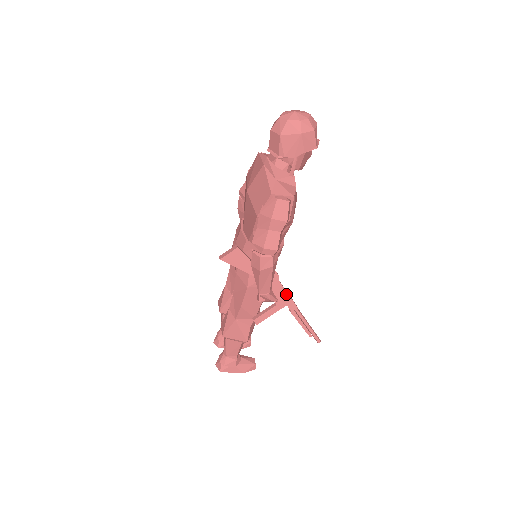
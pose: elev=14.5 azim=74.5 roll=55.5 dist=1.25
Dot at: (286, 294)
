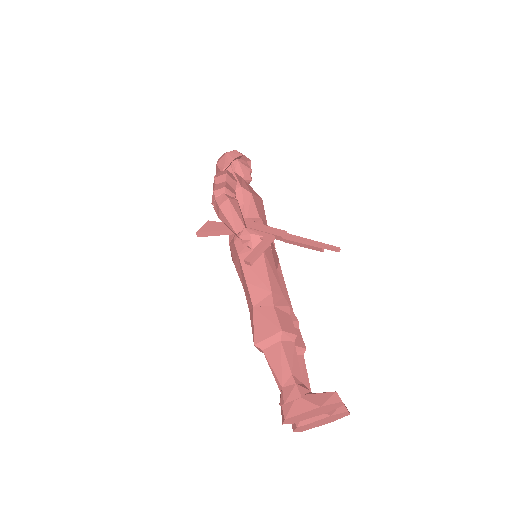
Dot at: (268, 228)
